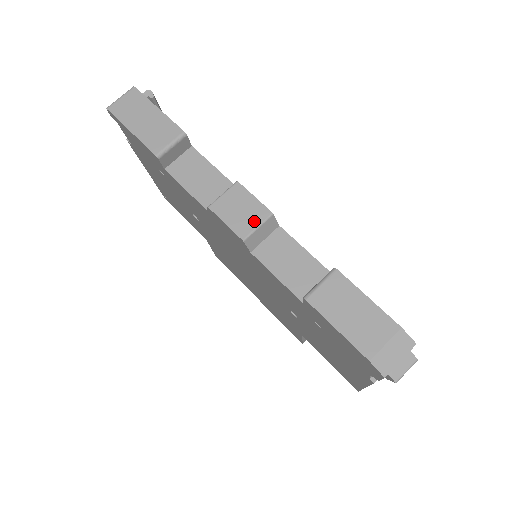
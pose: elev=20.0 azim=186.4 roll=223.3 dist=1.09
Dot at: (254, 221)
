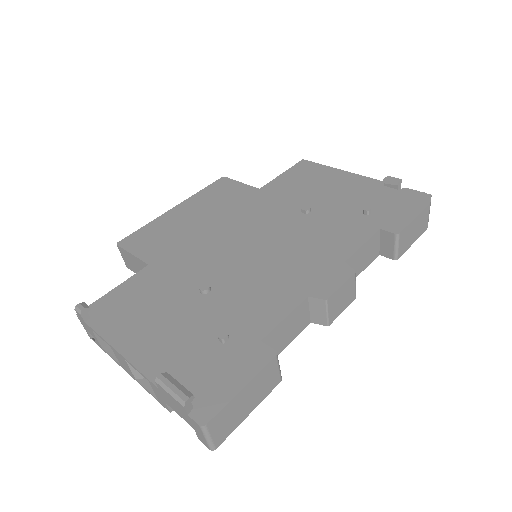
Dot at: (352, 288)
